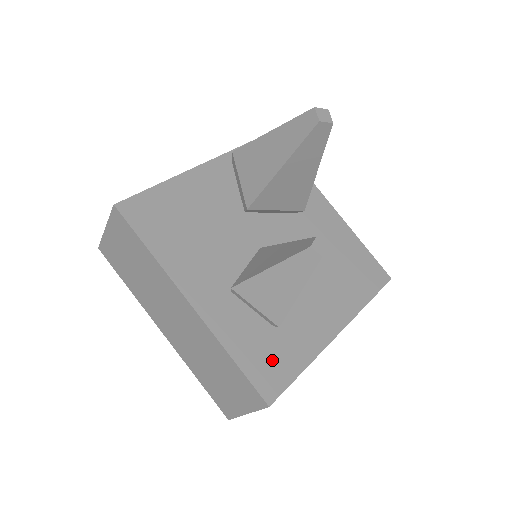
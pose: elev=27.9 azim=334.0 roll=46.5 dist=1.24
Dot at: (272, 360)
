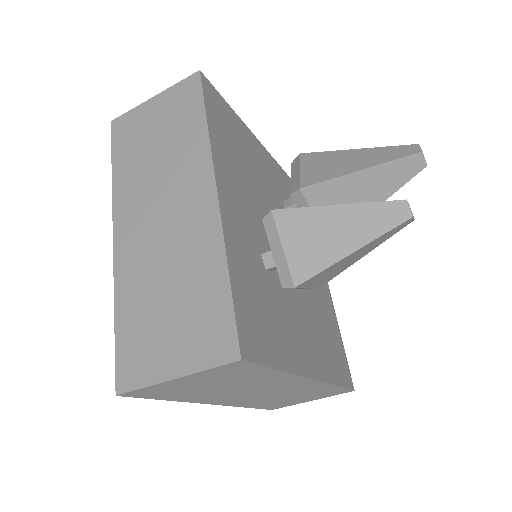
Dot at: (259, 323)
